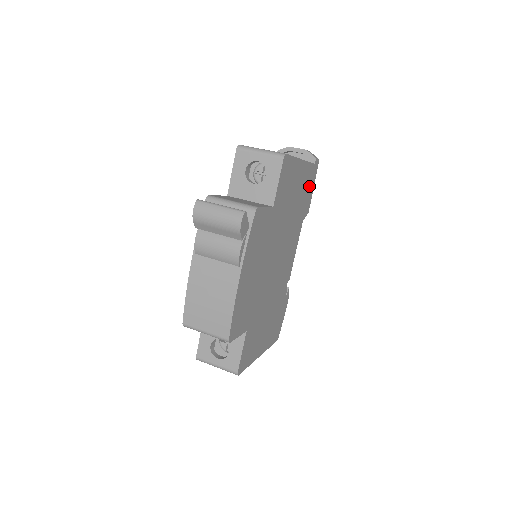
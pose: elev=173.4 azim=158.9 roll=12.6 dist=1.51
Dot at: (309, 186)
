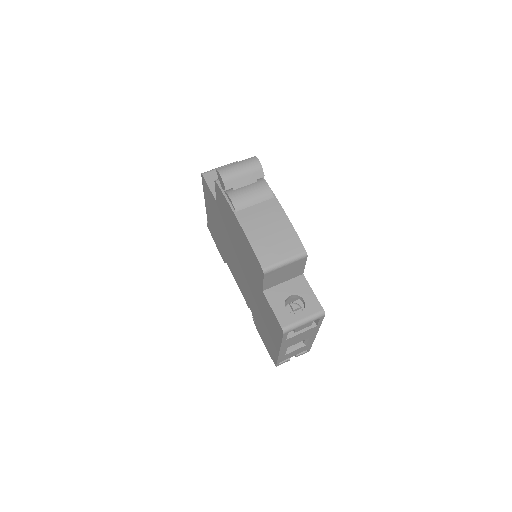
Dot at: occluded
